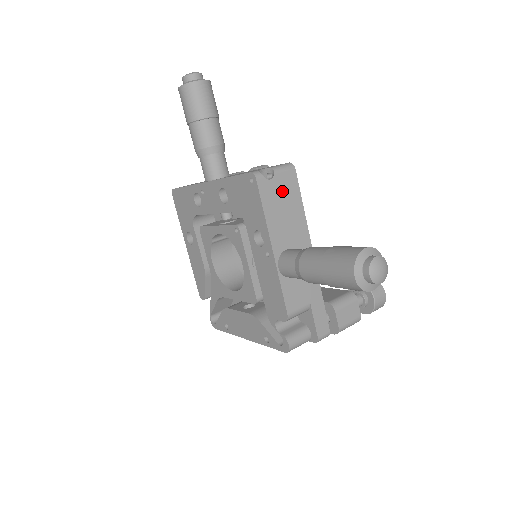
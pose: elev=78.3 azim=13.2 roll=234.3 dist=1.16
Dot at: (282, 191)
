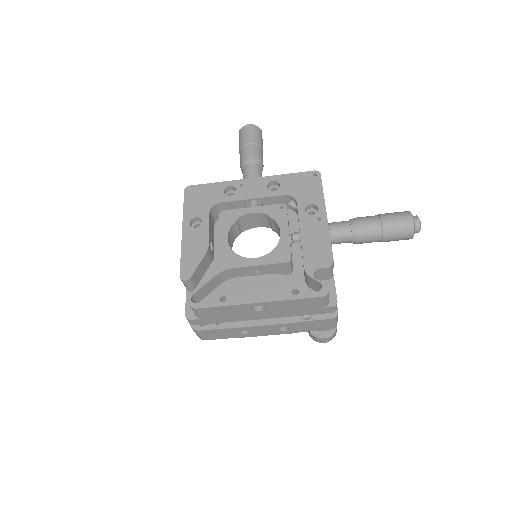
Dot at: occluded
